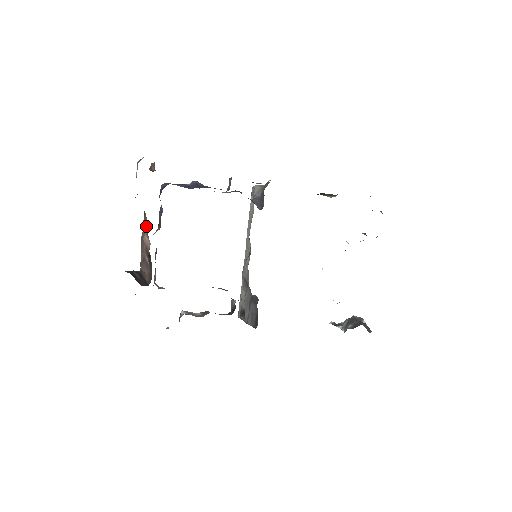
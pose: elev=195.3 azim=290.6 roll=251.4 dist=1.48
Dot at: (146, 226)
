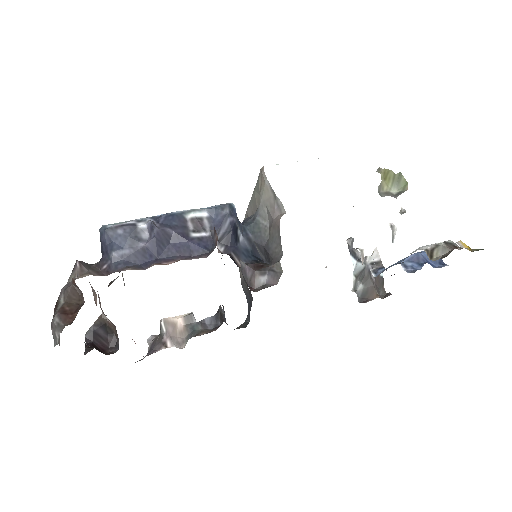
Dot at: (94, 293)
